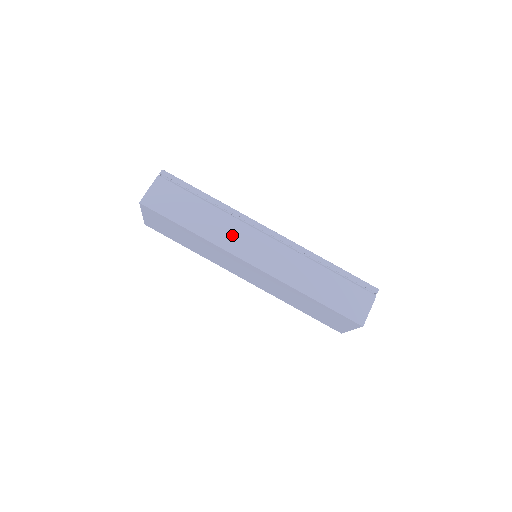
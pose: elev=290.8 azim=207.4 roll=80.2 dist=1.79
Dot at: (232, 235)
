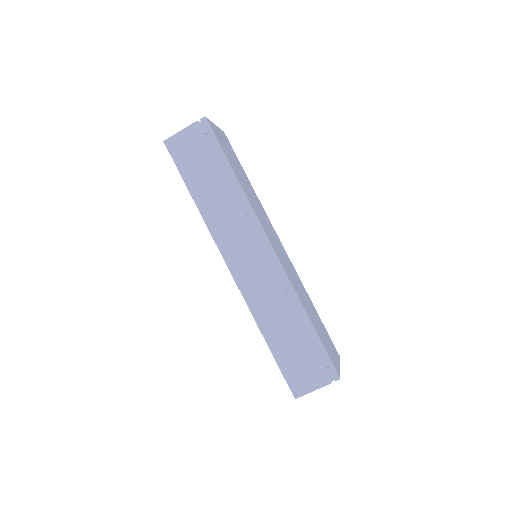
Dot at: (229, 228)
